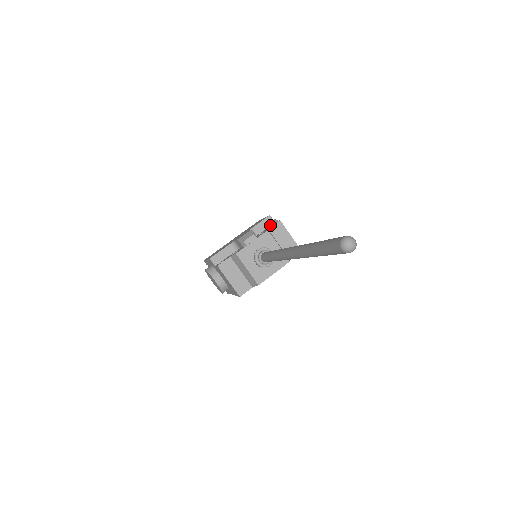
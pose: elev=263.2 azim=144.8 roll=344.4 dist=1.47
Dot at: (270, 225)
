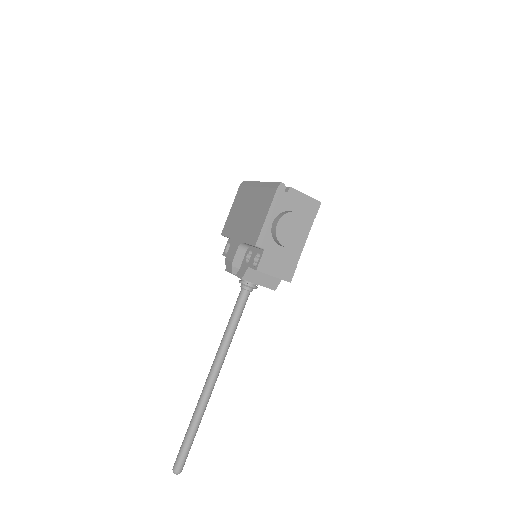
Dot at: (260, 249)
